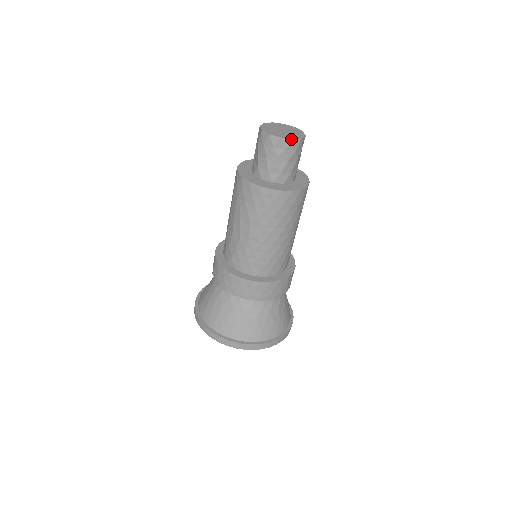
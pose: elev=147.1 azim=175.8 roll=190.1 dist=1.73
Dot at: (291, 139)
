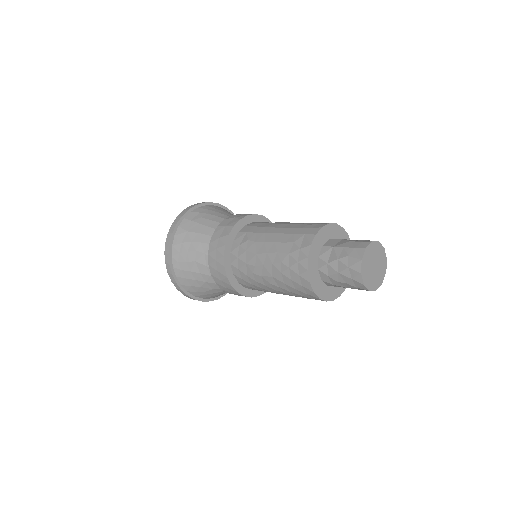
Dot at: (369, 290)
